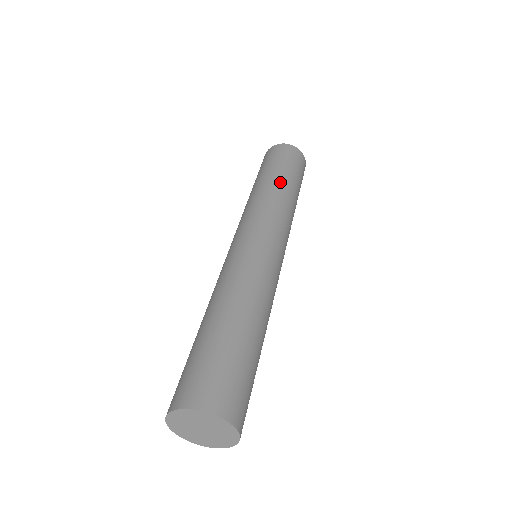
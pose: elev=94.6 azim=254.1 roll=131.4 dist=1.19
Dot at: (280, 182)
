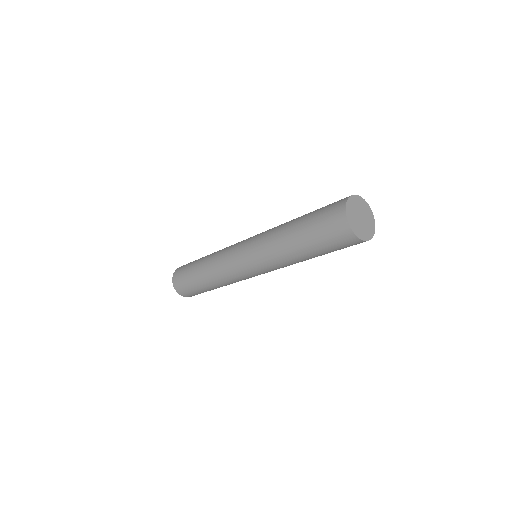
Dot at: (303, 257)
